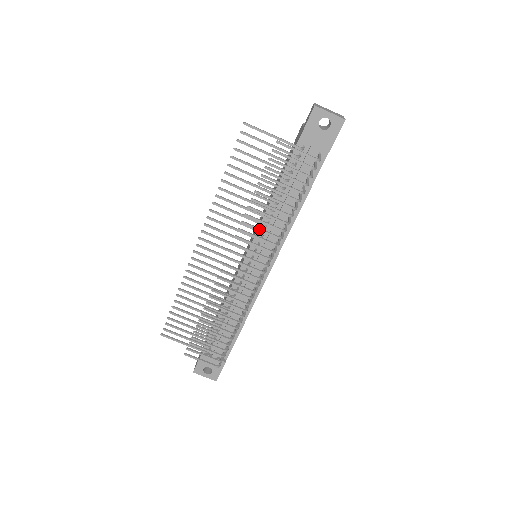
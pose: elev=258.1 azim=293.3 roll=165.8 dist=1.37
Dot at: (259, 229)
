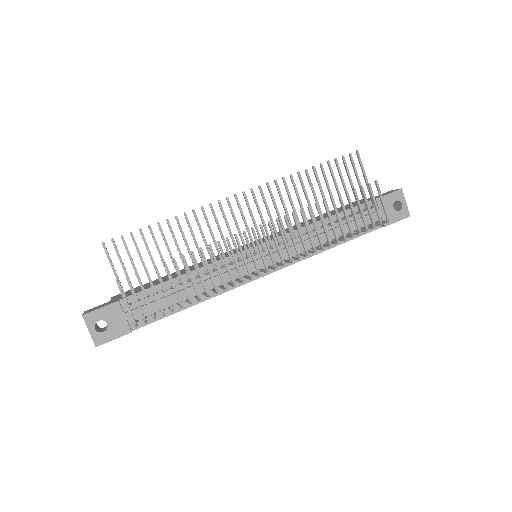
Dot at: (308, 228)
